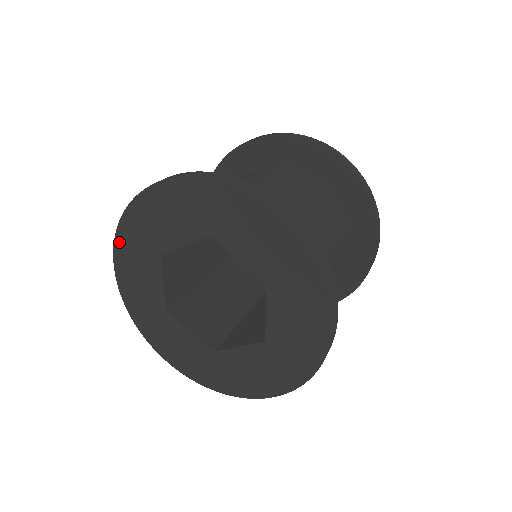
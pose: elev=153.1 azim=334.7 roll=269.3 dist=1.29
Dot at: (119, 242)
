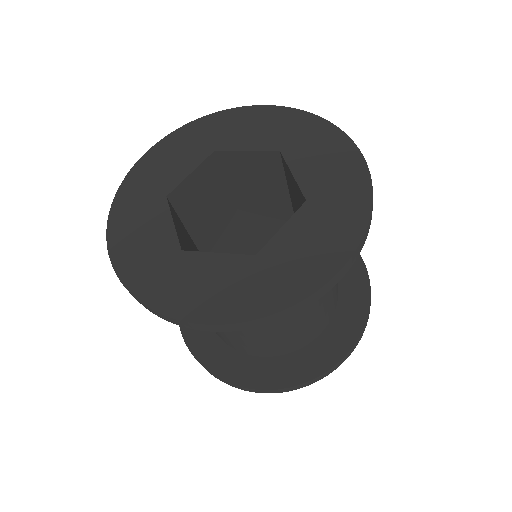
Dot at: (115, 214)
